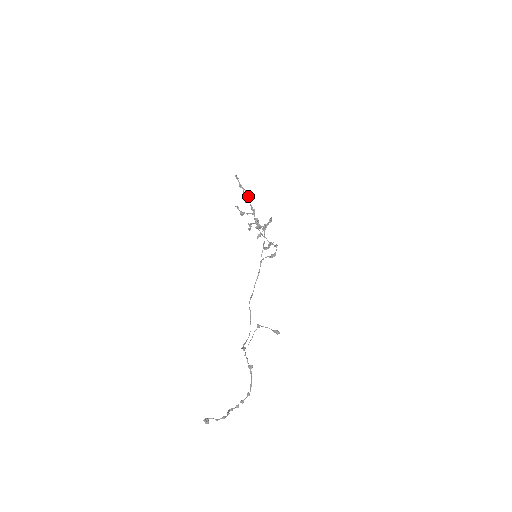
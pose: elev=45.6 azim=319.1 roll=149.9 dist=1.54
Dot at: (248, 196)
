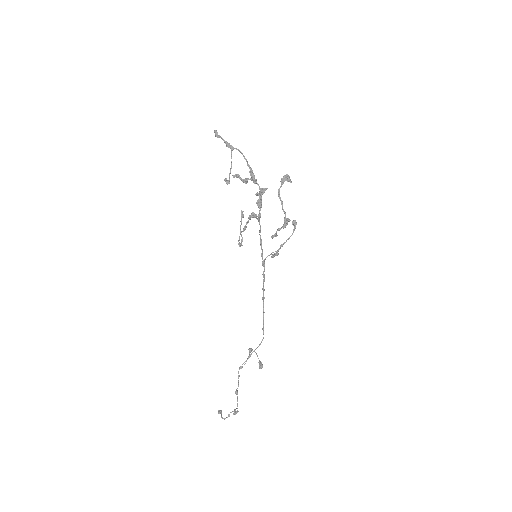
Dot at: (243, 155)
